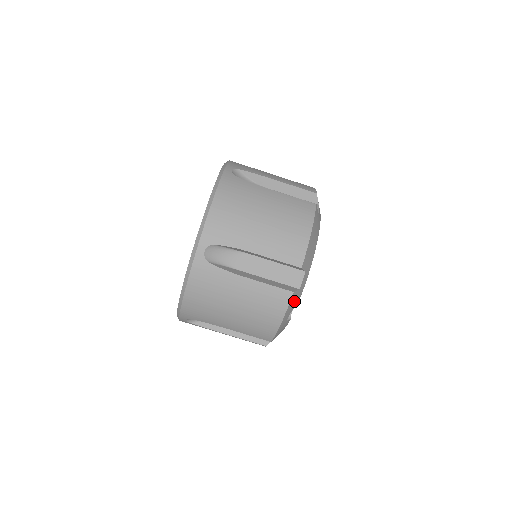
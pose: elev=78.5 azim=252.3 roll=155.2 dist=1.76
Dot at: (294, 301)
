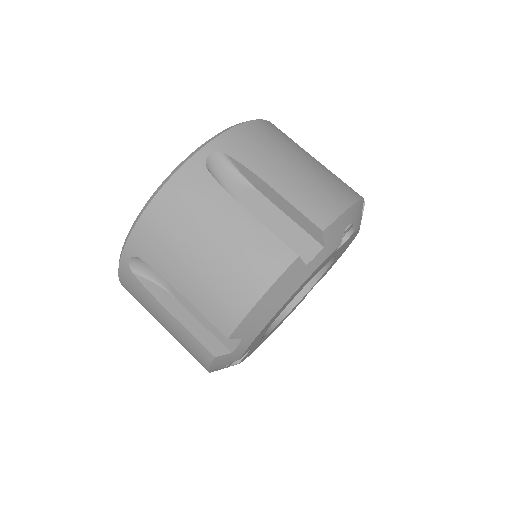
Dot at: (225, 360)
